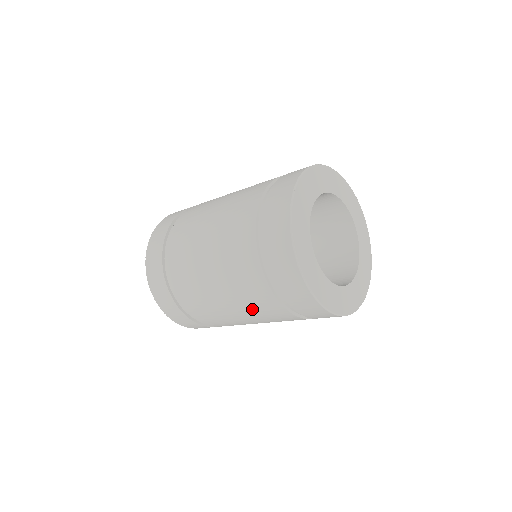
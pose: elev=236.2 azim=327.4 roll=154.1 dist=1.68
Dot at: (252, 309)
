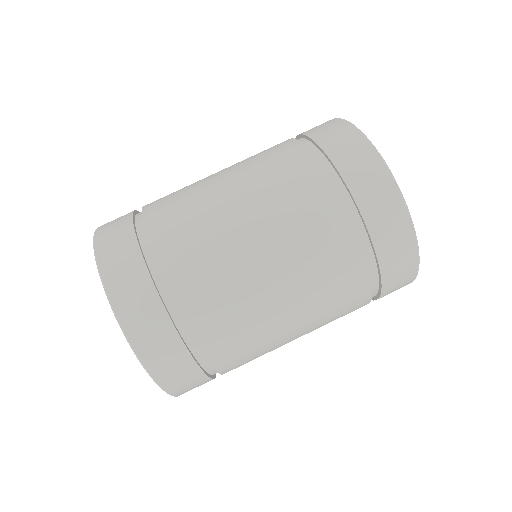
Dot at: (326, 318)
